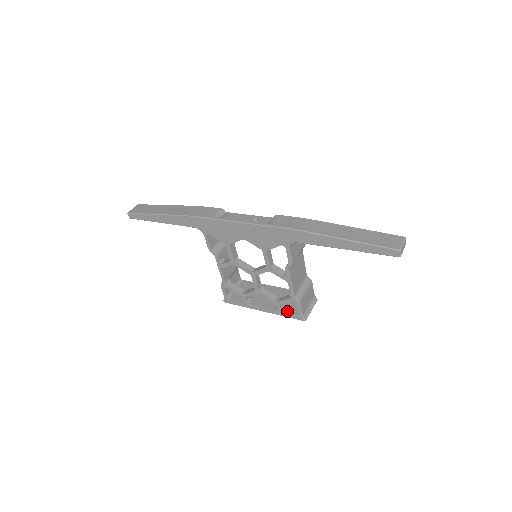
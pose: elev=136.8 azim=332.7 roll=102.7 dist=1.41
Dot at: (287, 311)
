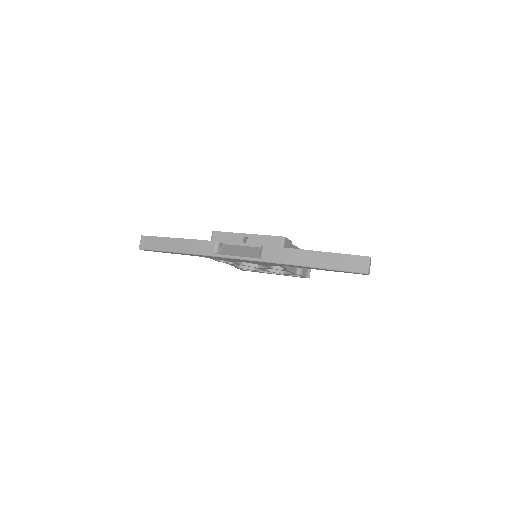
Dot at: (293, 275)
